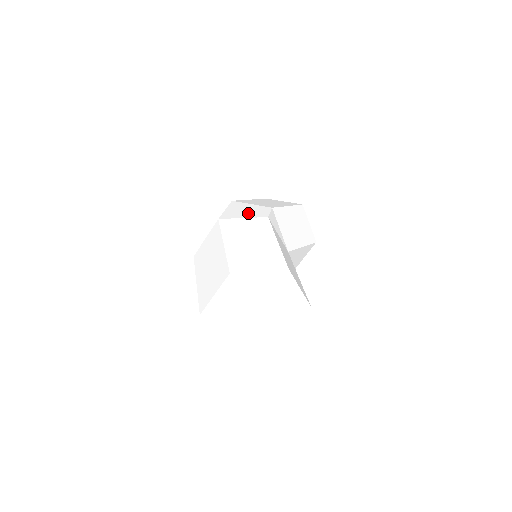
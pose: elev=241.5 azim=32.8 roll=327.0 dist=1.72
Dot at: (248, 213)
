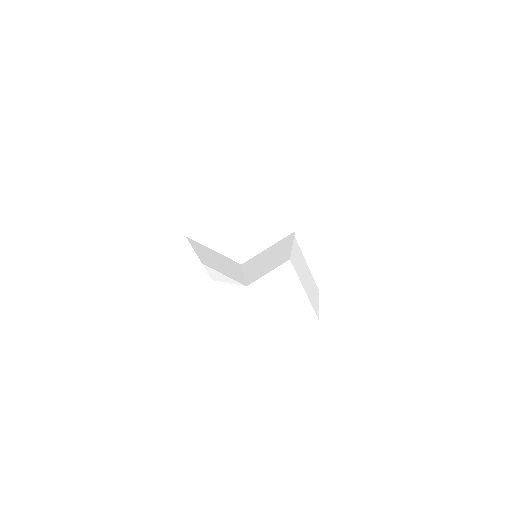
Dot at: occluded
